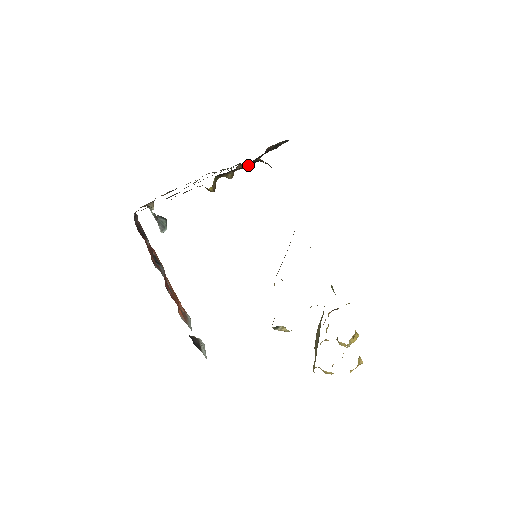
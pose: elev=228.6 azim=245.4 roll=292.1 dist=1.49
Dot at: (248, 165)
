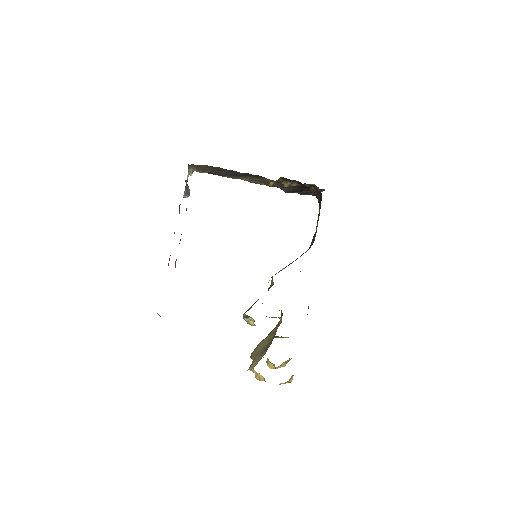
Dot at: (301, 187)
